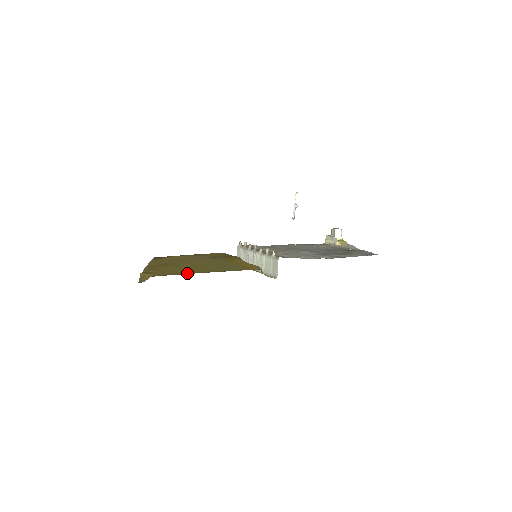
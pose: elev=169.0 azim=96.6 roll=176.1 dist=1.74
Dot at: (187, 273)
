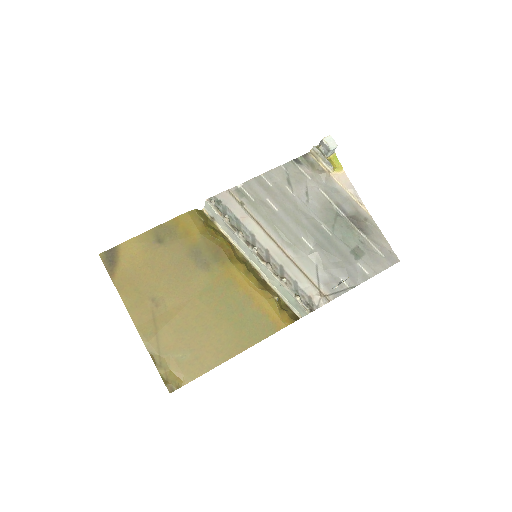
Dot at: (217, 362)
